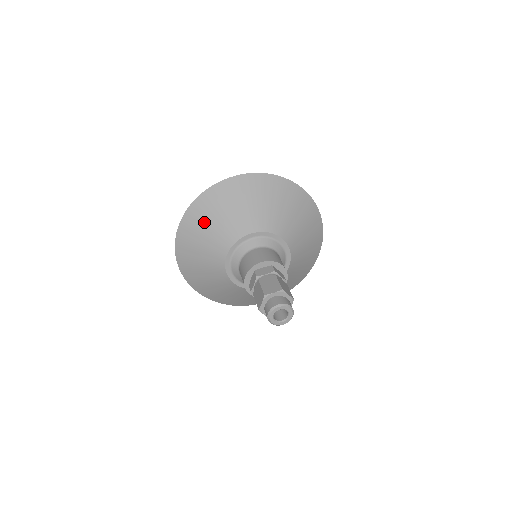
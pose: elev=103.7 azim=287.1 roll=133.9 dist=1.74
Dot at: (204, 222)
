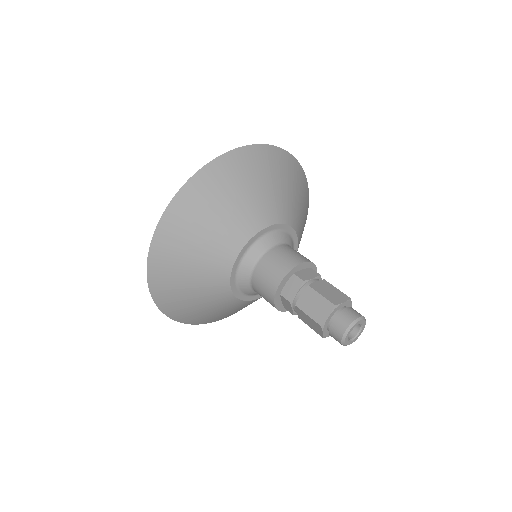
Dot at: (214, 200)
